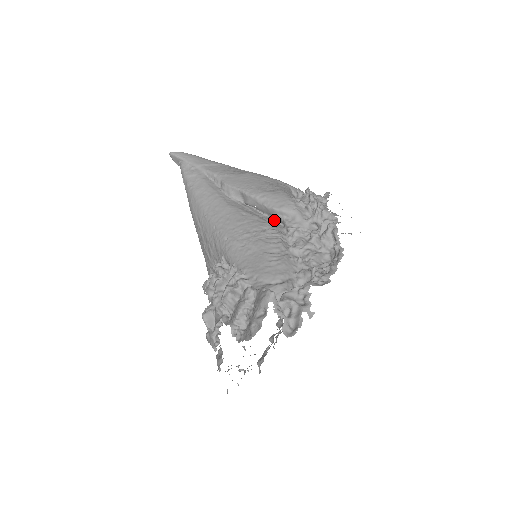
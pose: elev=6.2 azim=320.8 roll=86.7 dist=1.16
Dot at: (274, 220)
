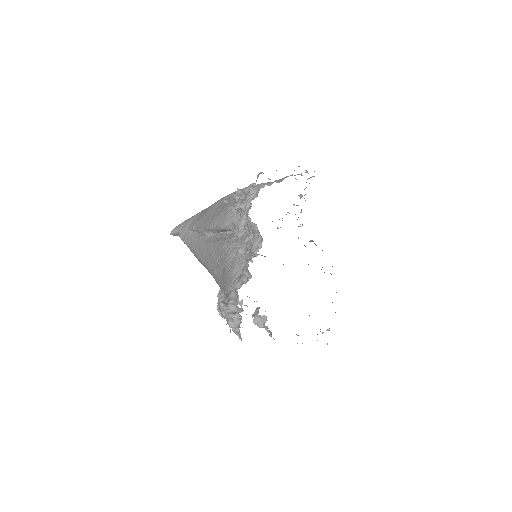
Dot at: occluded
